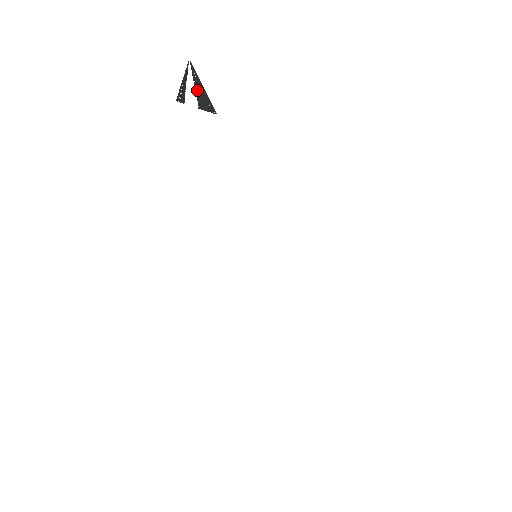
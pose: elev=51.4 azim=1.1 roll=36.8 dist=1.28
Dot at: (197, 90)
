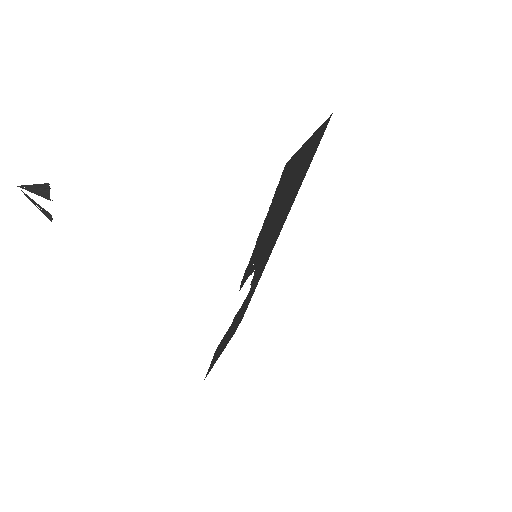
Dot at: (36, 193)
